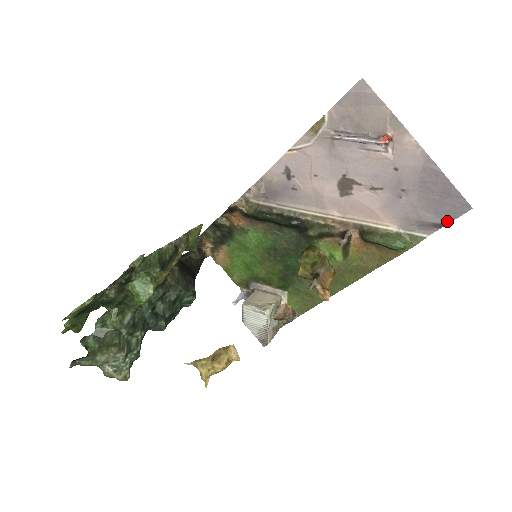
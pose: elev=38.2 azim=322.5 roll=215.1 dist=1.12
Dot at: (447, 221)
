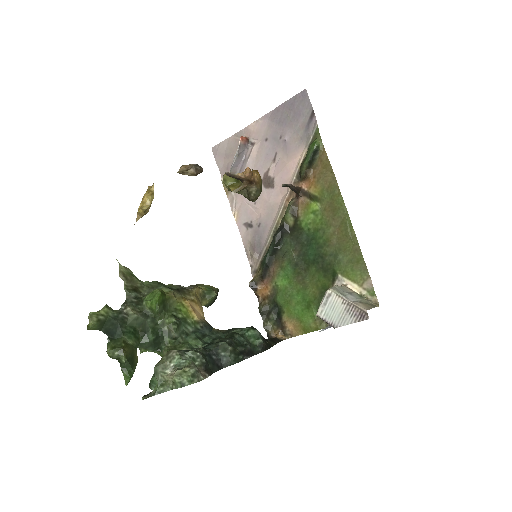
Dot at: (311, 108)
